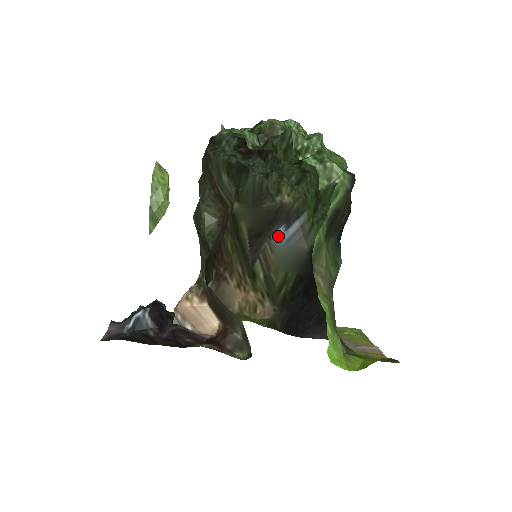
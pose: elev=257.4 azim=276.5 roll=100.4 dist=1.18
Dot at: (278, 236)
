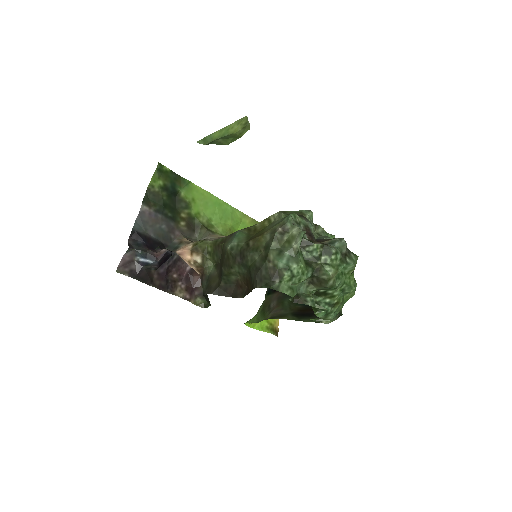
Dot at: occluded
